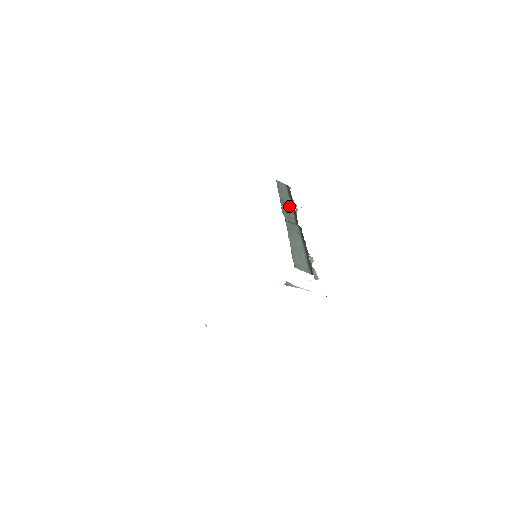
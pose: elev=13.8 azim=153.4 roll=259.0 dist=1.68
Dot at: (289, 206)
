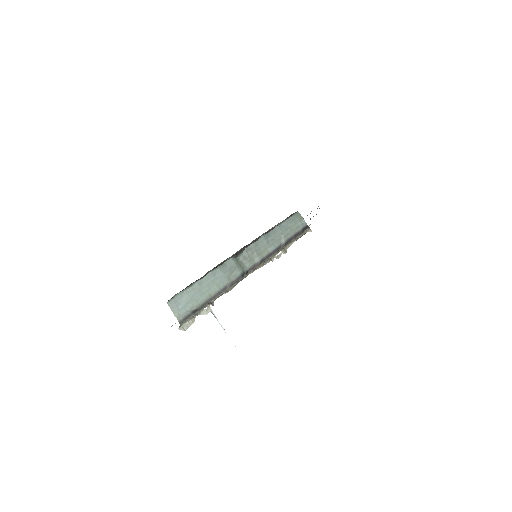
Dot at: (269, 247)
